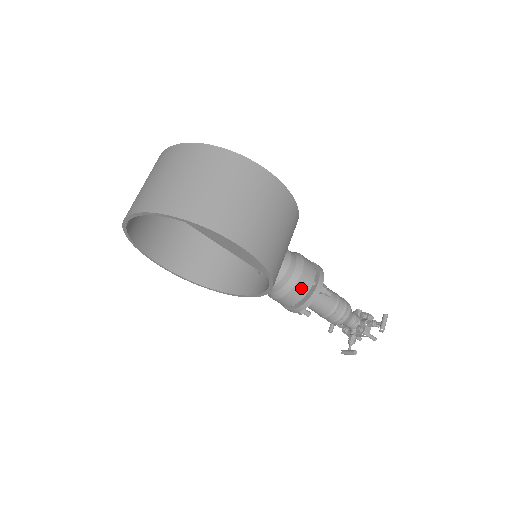
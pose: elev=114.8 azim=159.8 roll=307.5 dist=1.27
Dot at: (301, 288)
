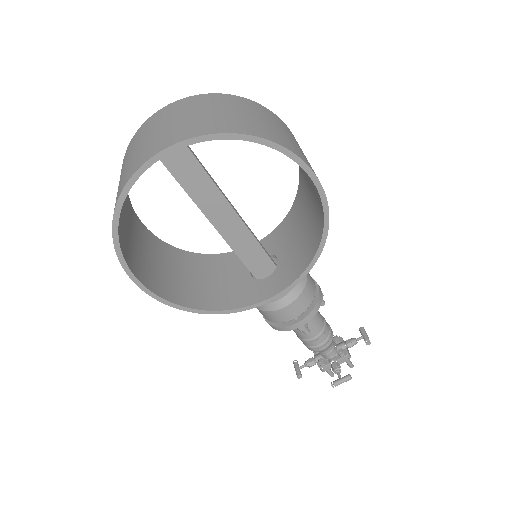
Dot at: (310, 288)
